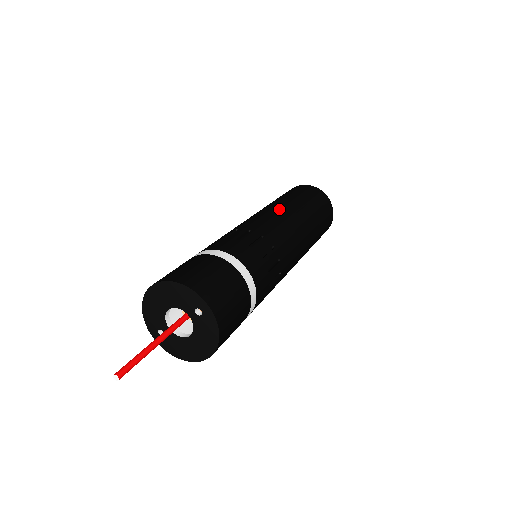
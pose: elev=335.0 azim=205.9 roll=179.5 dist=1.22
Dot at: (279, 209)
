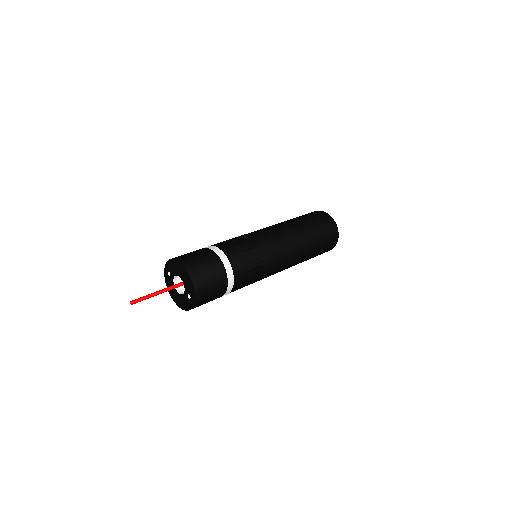
Dot at: (295, 244)
